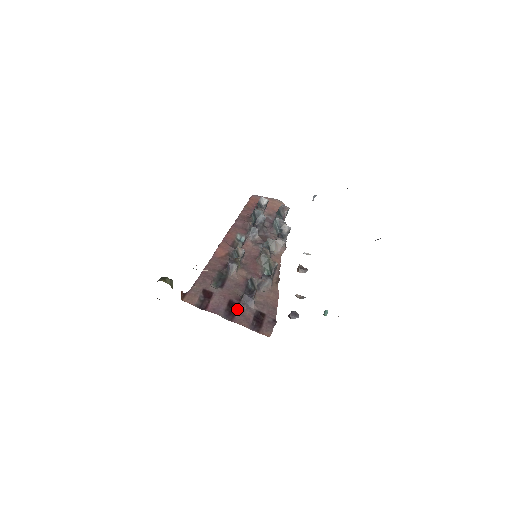
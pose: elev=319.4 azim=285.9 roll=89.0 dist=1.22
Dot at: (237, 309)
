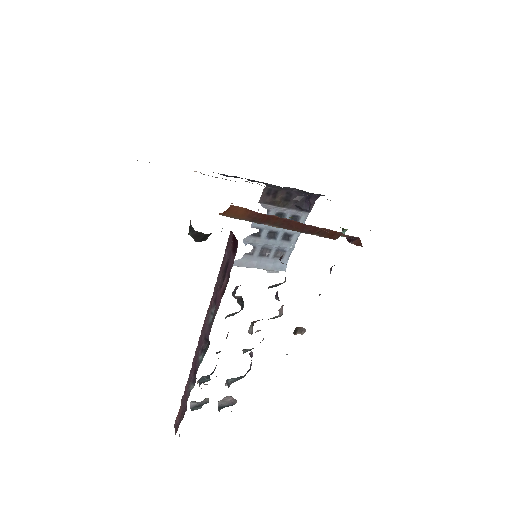
Dot at: occluded
